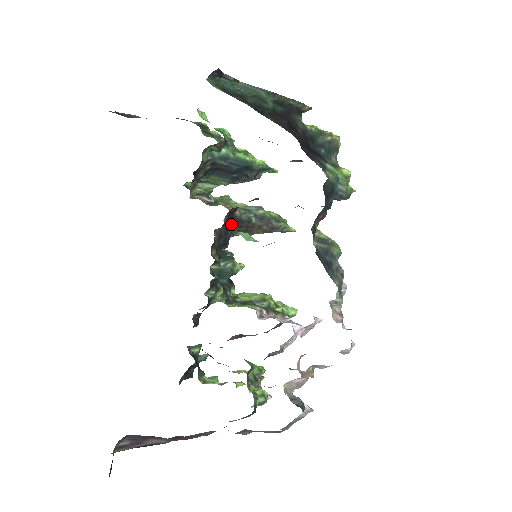
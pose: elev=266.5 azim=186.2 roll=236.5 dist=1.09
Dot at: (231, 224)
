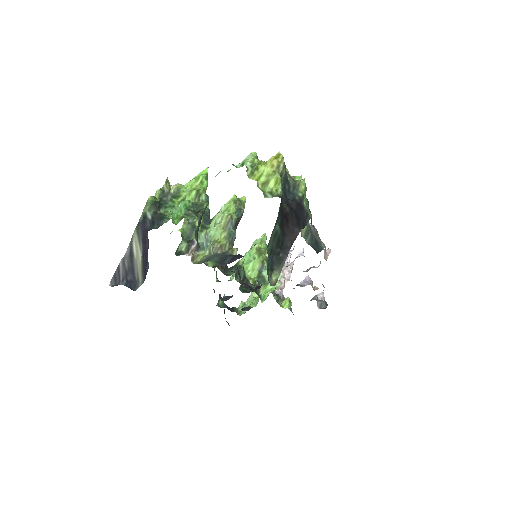
Dot at: occluded
